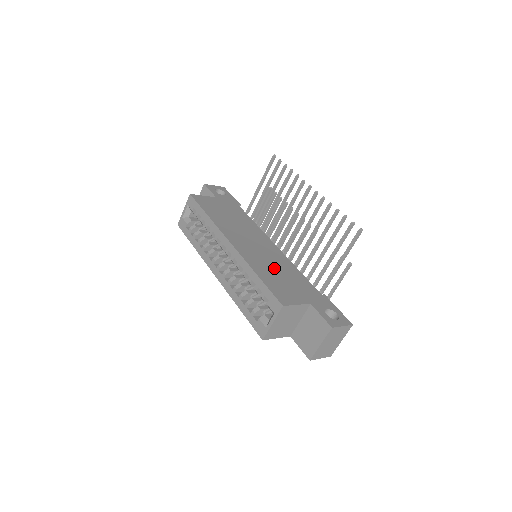
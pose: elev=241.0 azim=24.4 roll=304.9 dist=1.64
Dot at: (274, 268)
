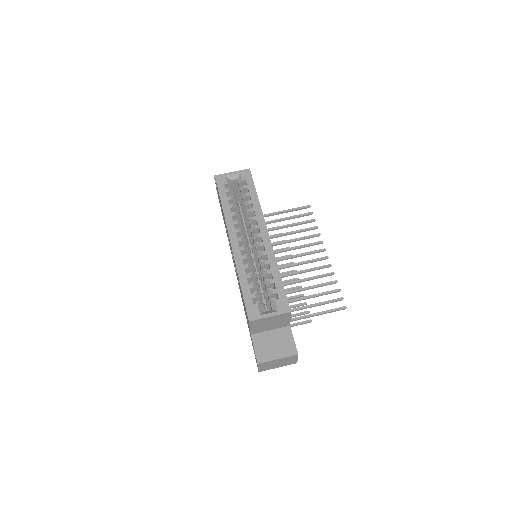
Dot at: occluded
